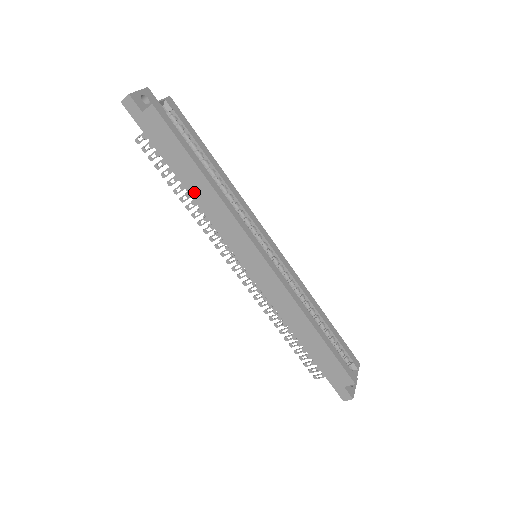
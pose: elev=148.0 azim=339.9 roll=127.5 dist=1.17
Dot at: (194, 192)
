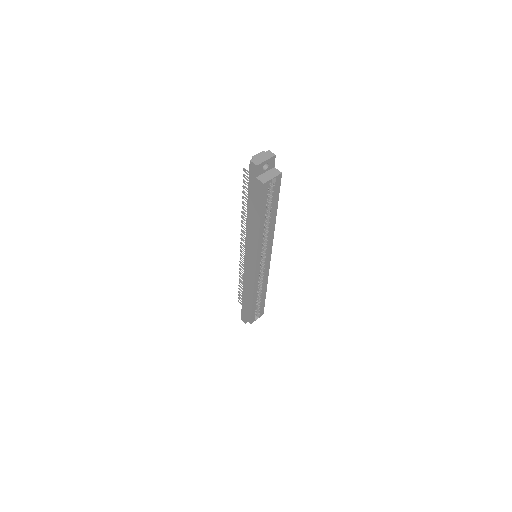
Dot at: (249, 221)
